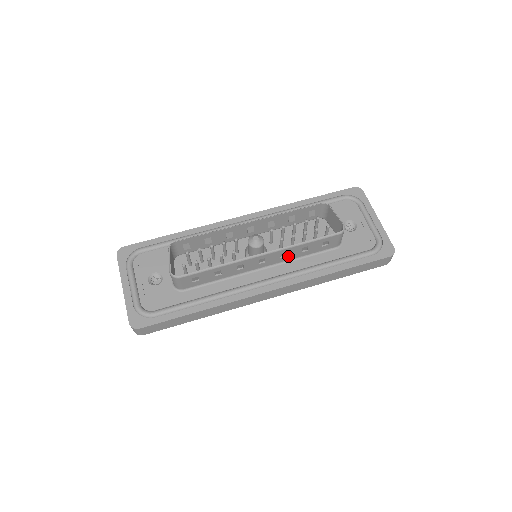
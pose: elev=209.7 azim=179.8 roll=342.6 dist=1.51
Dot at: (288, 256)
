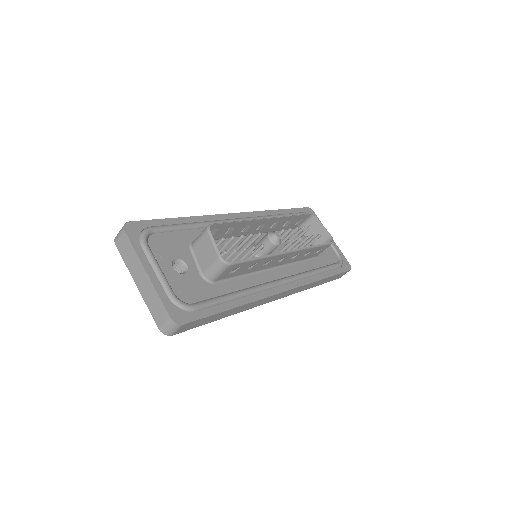
Dot at: (294, 258)
